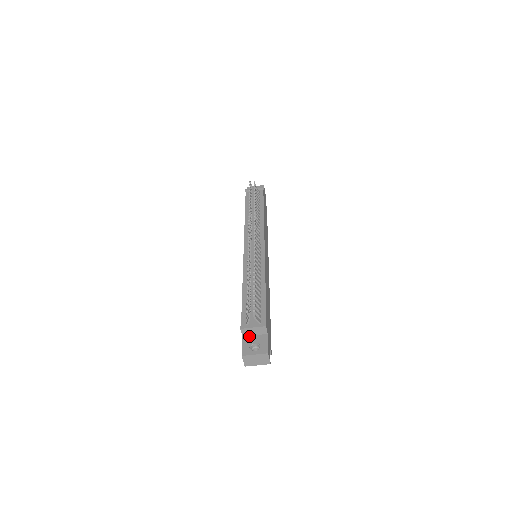
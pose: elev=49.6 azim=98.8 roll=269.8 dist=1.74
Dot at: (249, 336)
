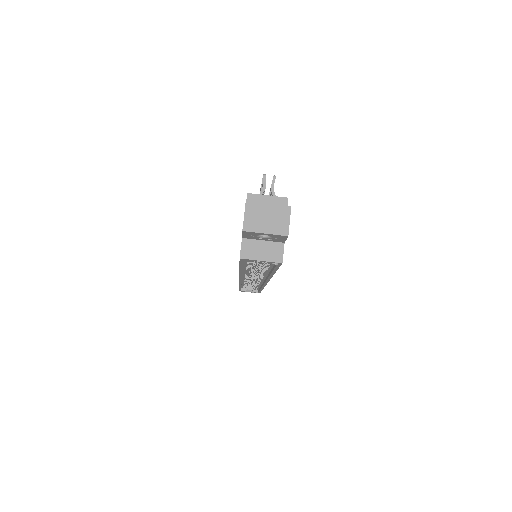
Dot at: occluded
